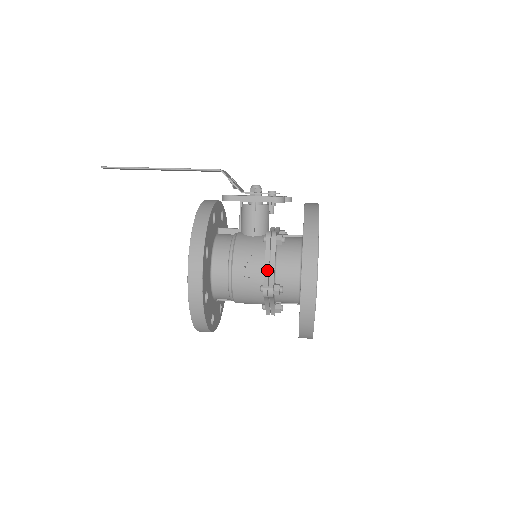
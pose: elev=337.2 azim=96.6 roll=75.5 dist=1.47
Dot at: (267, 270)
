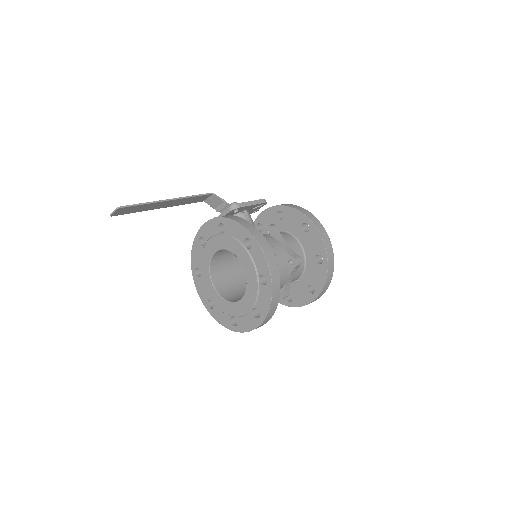
Dot at: (286, 249)
